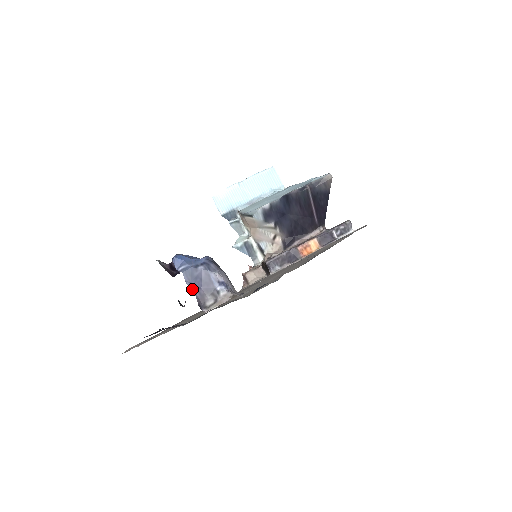
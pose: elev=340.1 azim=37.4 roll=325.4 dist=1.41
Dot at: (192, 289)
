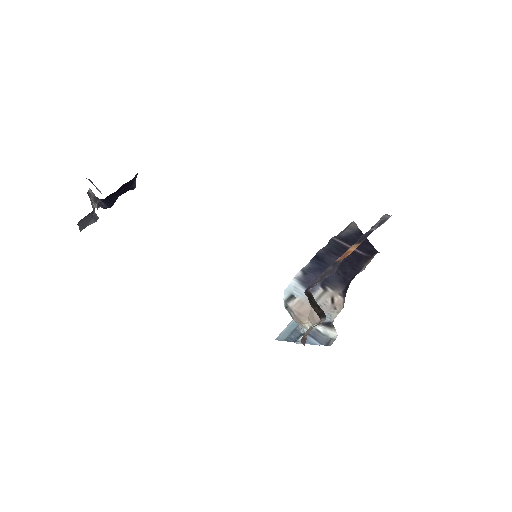
Dot at: occluded
